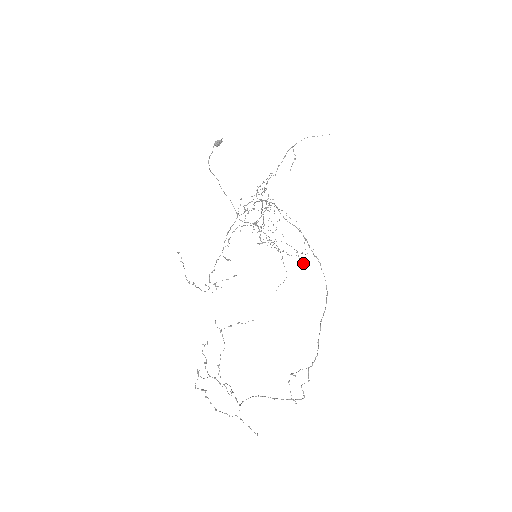
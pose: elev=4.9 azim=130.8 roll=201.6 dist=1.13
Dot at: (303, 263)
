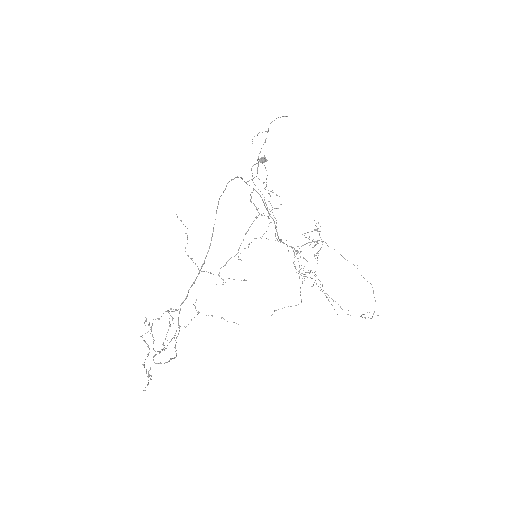
Dot at: occluded
